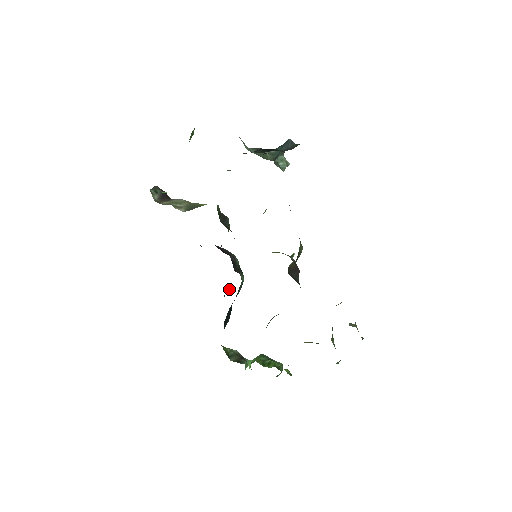
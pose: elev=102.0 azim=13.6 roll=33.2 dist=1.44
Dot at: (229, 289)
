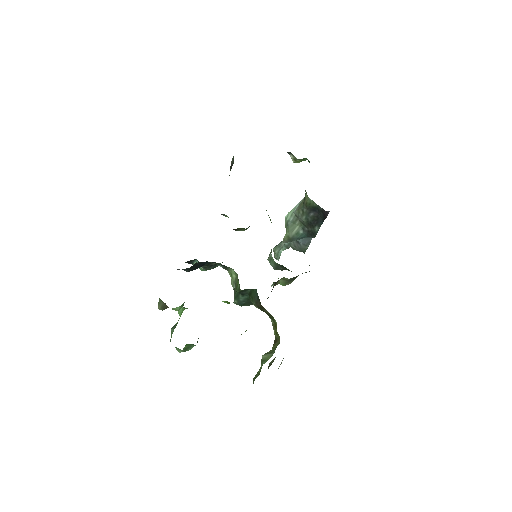
Dot at: (193, 264)
